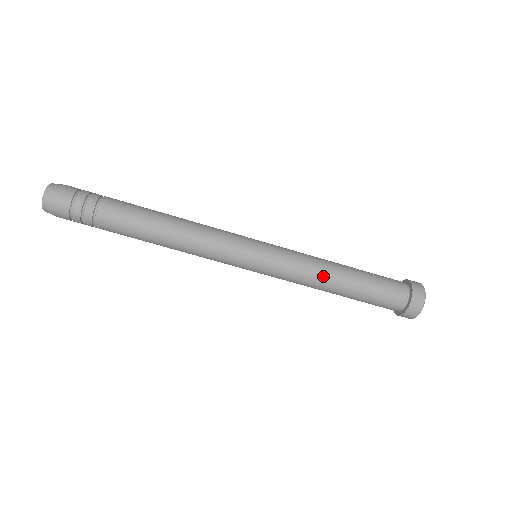
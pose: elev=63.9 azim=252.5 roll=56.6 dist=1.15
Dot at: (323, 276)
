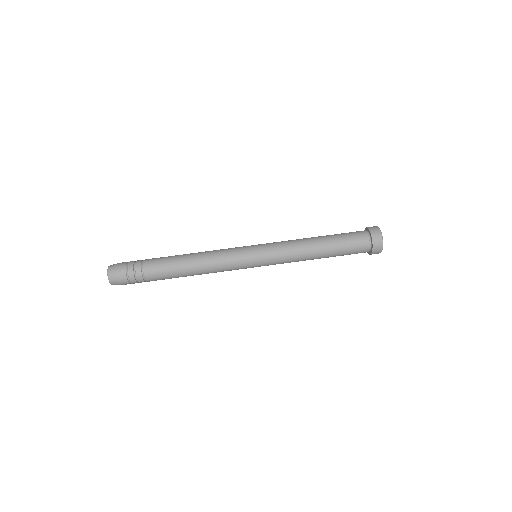
Dot at: (304, 244)
